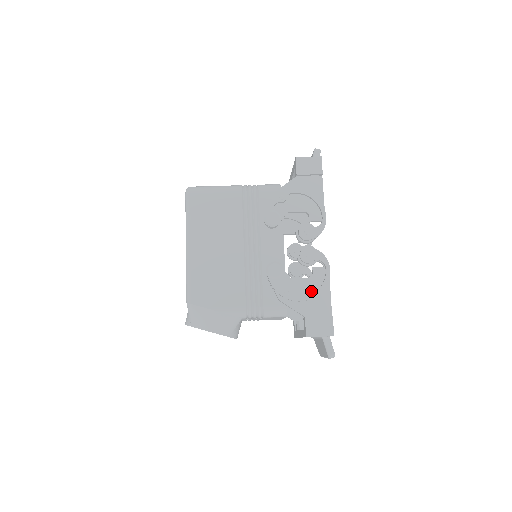
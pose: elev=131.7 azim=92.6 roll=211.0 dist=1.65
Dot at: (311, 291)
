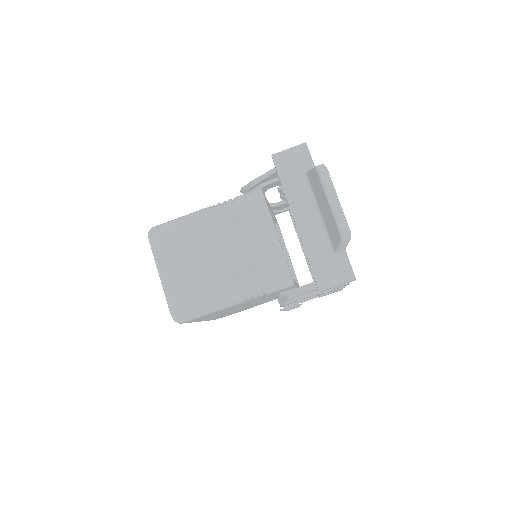
Dot at: occluded
